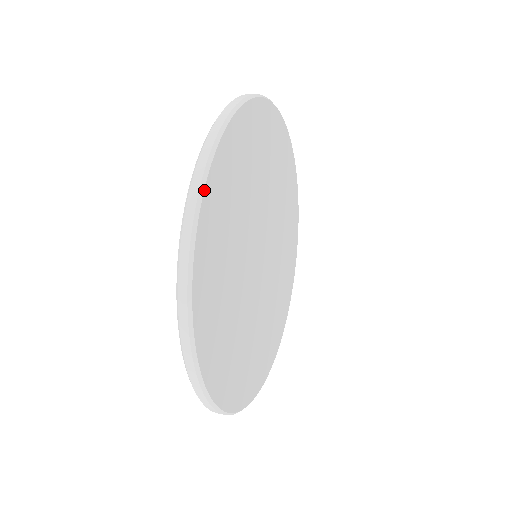
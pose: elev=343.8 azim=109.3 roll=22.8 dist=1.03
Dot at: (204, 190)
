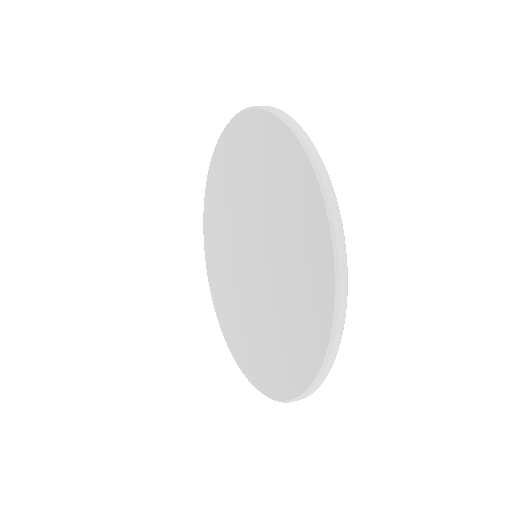
Dot at: (328, 176)
